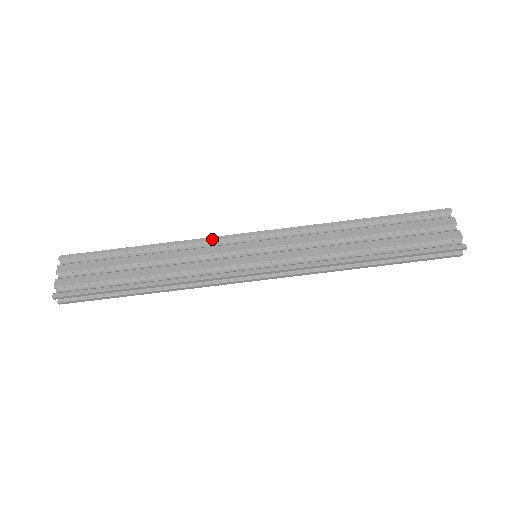
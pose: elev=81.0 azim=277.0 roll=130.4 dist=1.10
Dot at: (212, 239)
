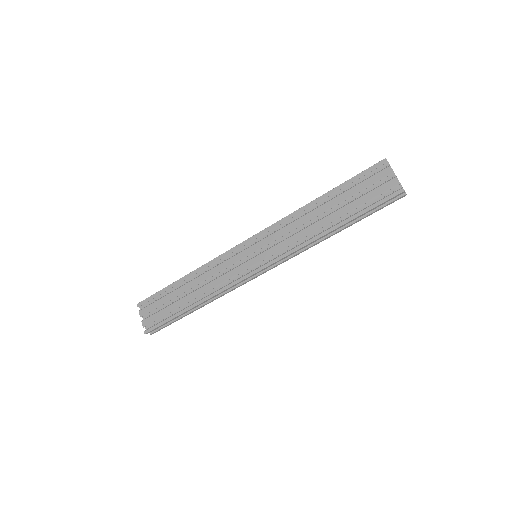
Dot at: (222, 256)
